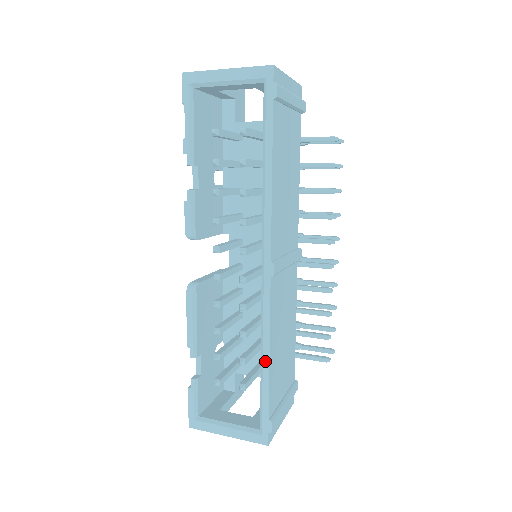
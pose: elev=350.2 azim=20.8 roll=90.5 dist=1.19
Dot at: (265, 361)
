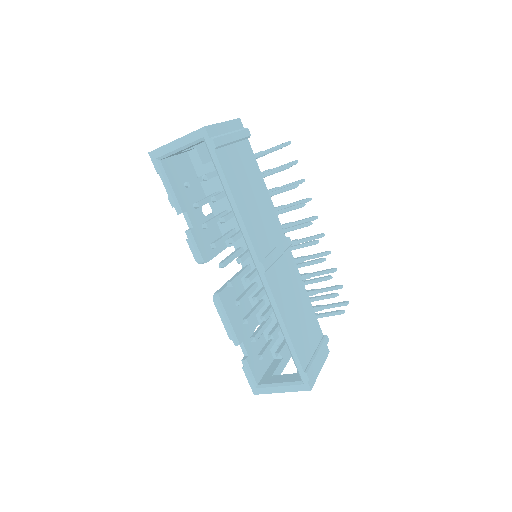
Dot at: (284, 332)
